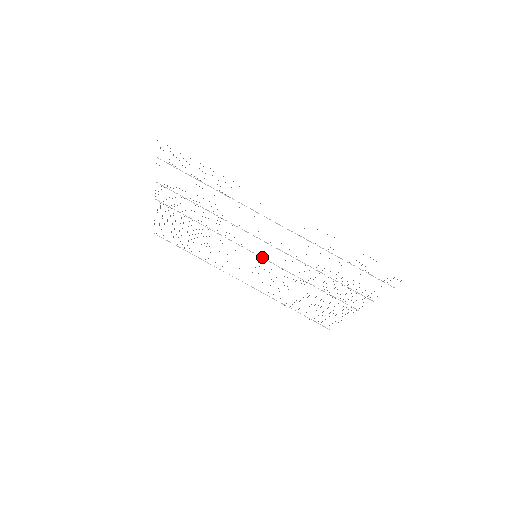
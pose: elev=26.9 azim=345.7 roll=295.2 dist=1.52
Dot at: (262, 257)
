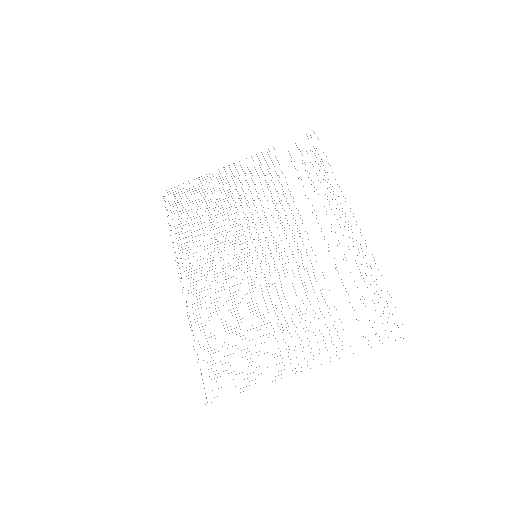
Dot at: occluded
